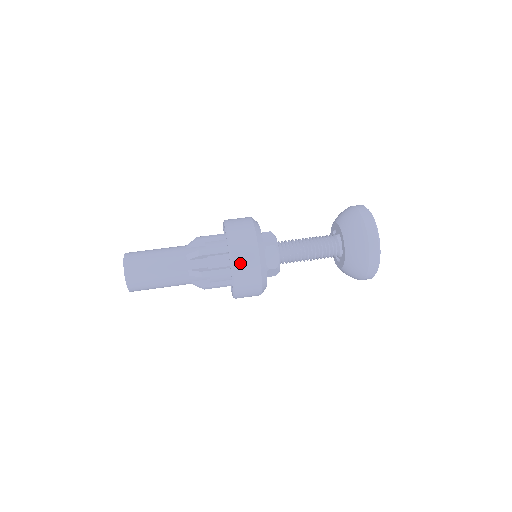
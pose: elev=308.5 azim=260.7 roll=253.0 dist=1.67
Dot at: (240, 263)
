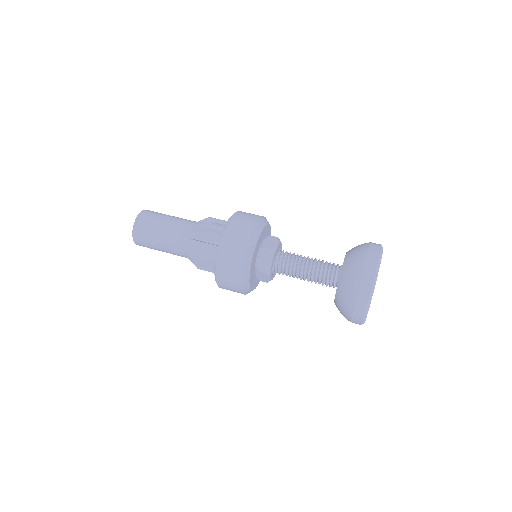
Dot at: (240, 216)
